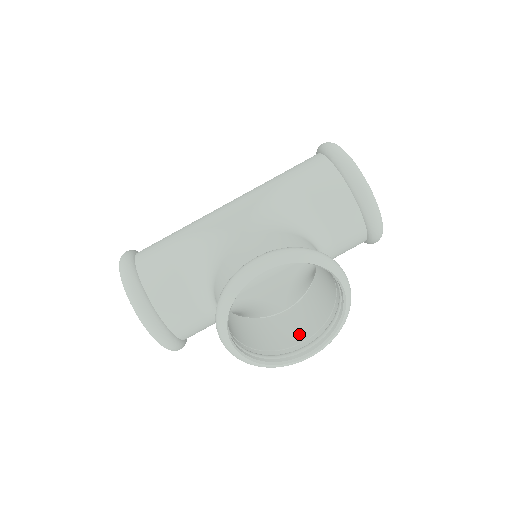
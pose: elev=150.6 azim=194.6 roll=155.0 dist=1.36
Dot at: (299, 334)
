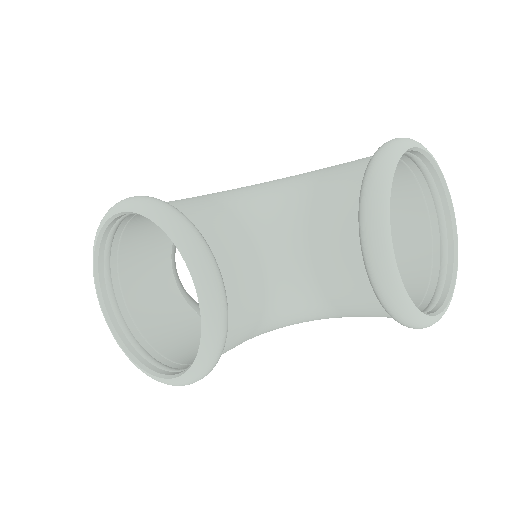
Dot at: occluded
